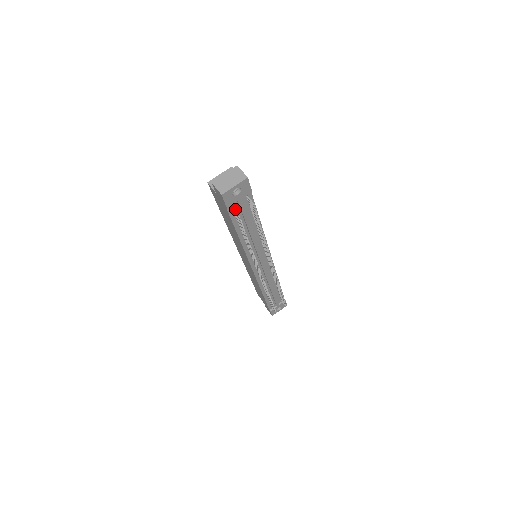
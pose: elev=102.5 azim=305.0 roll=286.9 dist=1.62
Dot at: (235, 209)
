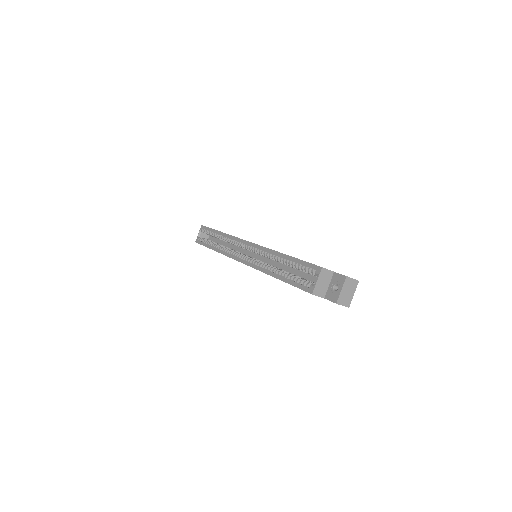
Dot at: occluded
